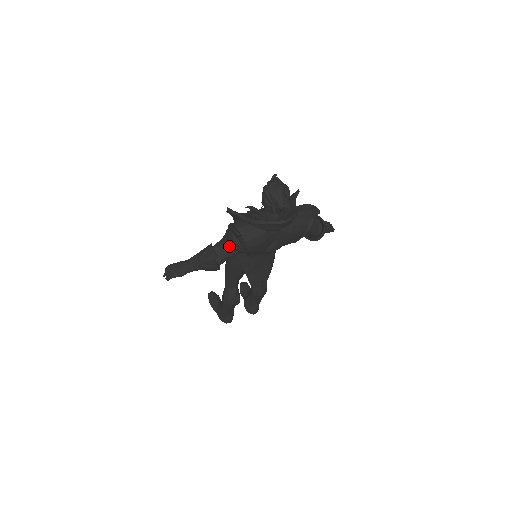
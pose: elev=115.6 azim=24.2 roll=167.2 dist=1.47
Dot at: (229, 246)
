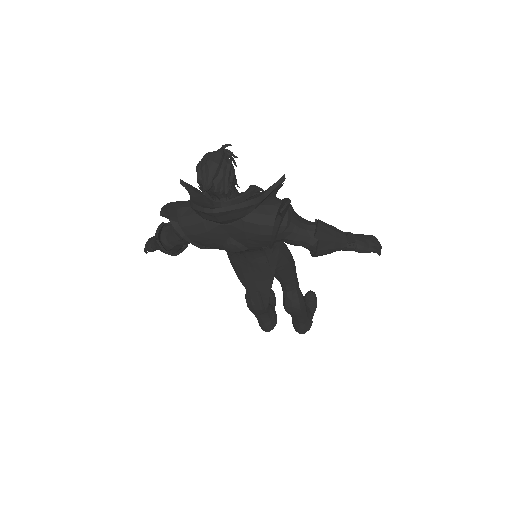
Dot at: (172, 228)
